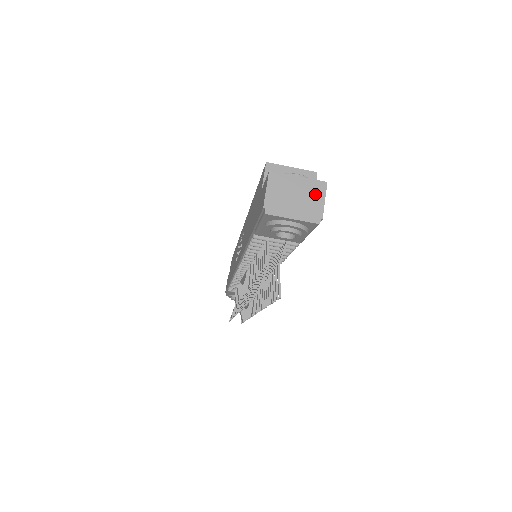
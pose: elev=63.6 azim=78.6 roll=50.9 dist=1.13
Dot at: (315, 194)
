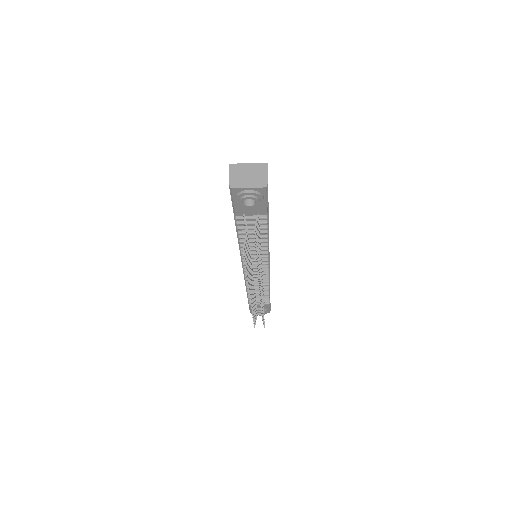
Dot at: (261, 171)
